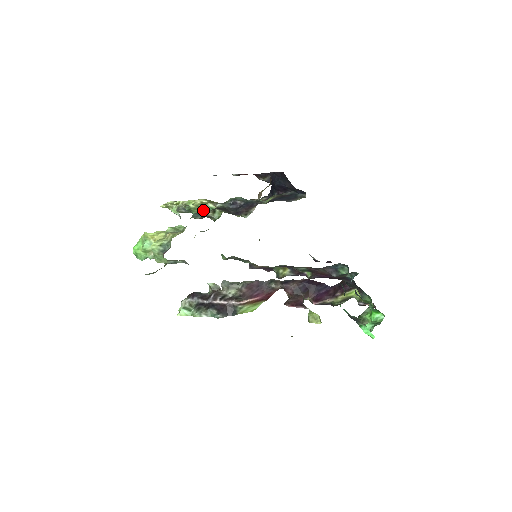
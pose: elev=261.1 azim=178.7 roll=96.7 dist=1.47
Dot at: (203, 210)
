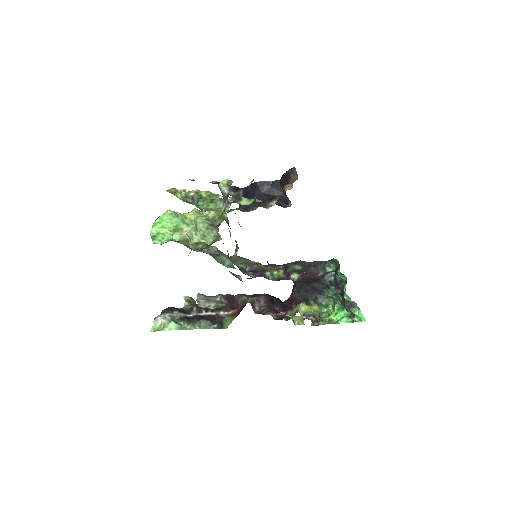
Dot at: (213, 201)
